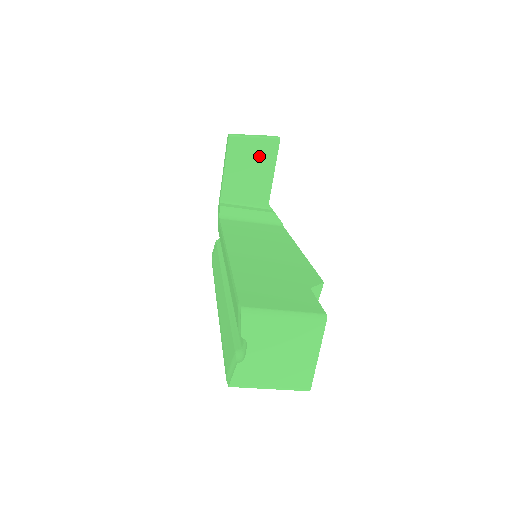
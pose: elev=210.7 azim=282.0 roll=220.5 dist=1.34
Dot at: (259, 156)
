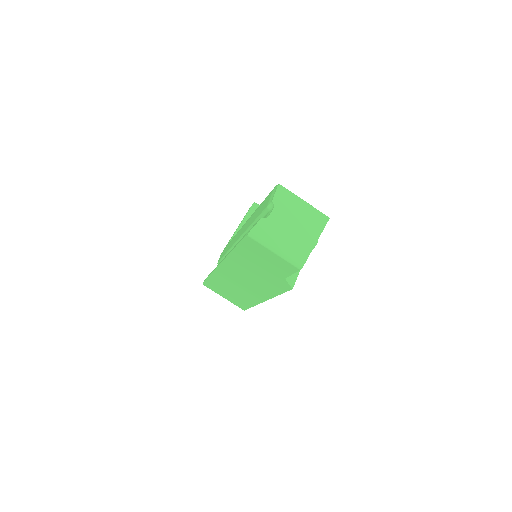
Dot at: occluded
